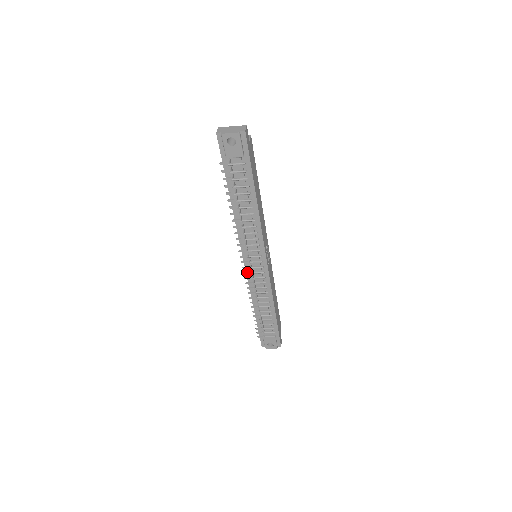
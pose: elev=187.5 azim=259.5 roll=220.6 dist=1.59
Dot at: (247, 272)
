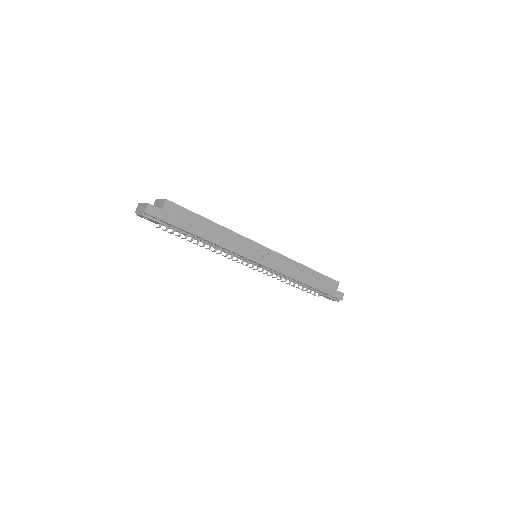
Dot at: (254, 269)
